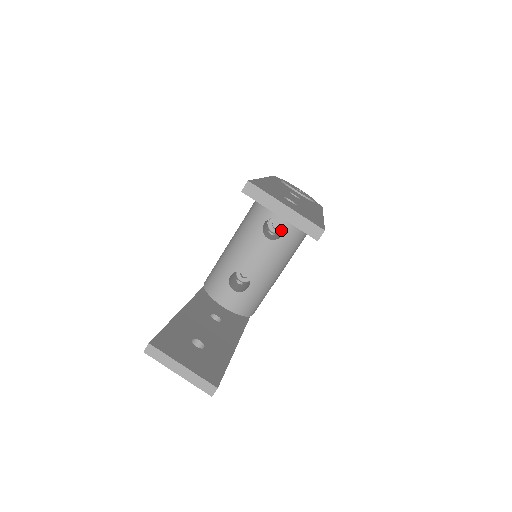
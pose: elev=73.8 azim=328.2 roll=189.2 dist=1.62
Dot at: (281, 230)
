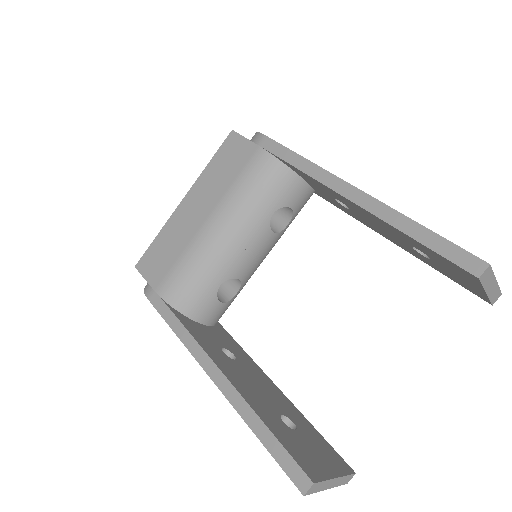
Dot at: occluded
